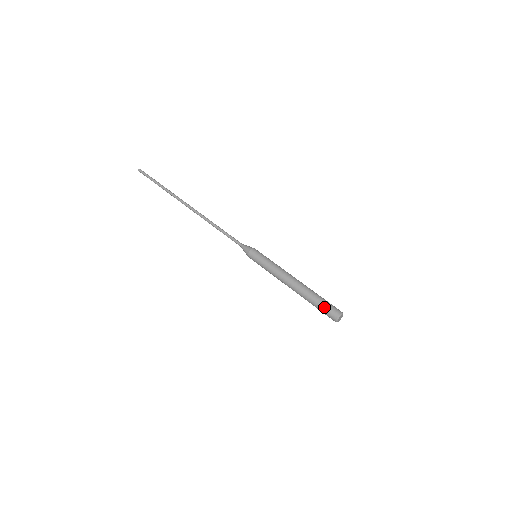
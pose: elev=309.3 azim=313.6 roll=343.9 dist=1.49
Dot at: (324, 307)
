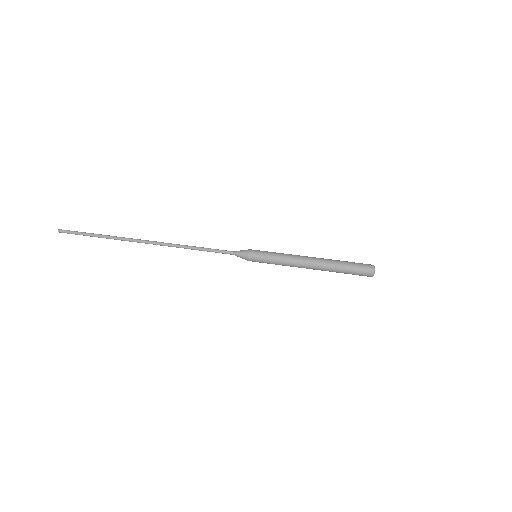
Dot at: (356, 265)
